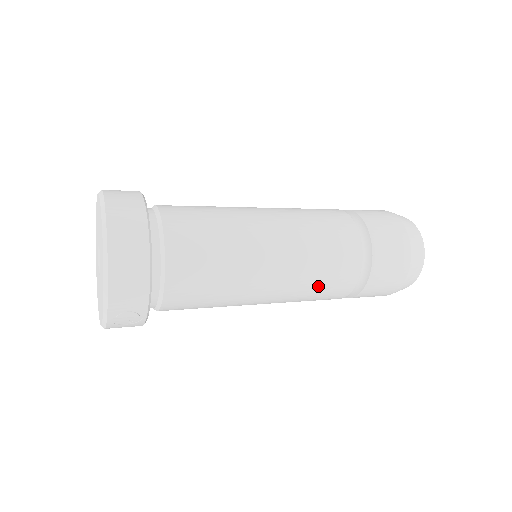
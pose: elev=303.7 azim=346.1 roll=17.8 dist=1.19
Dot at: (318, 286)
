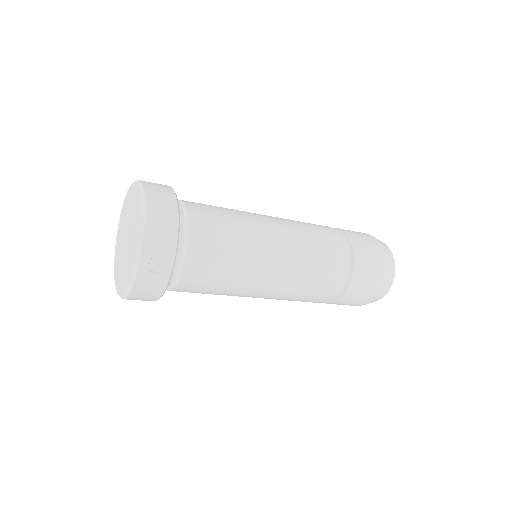
Dot at: (314, 264)
